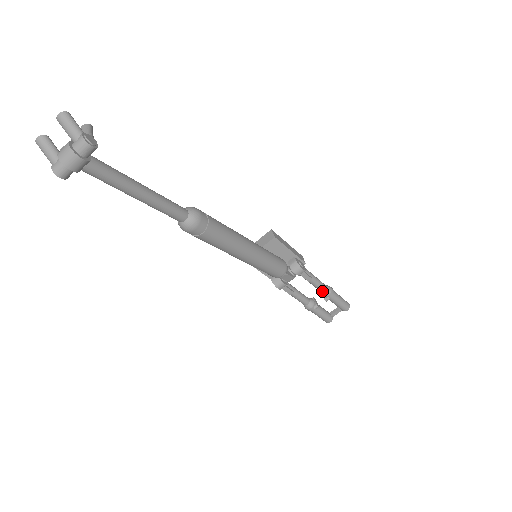
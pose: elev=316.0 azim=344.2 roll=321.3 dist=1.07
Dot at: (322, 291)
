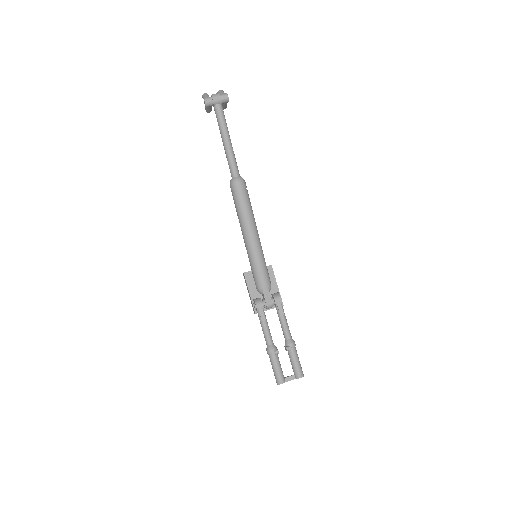
Dot at: (287, 337)
